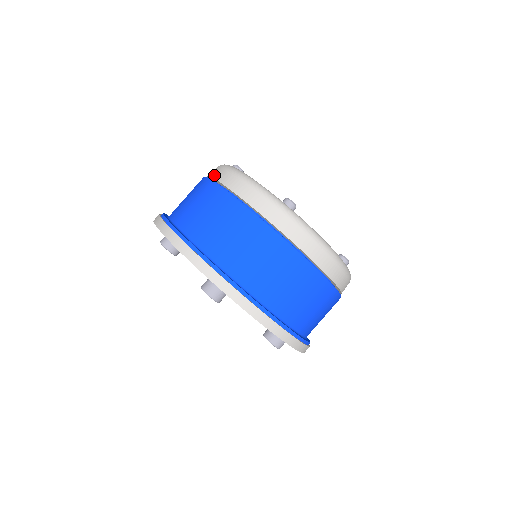
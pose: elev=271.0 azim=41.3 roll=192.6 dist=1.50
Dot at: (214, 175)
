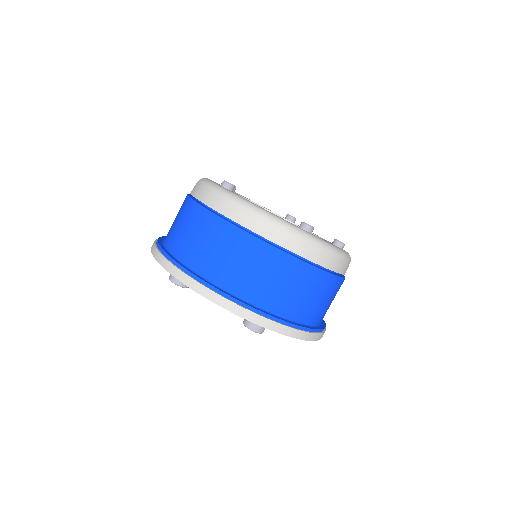
Dot at: occluded
